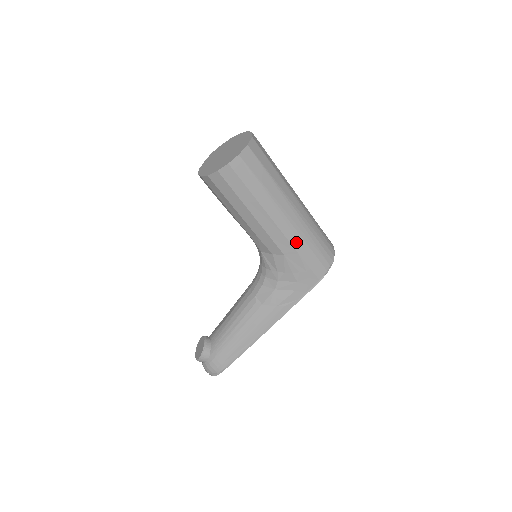
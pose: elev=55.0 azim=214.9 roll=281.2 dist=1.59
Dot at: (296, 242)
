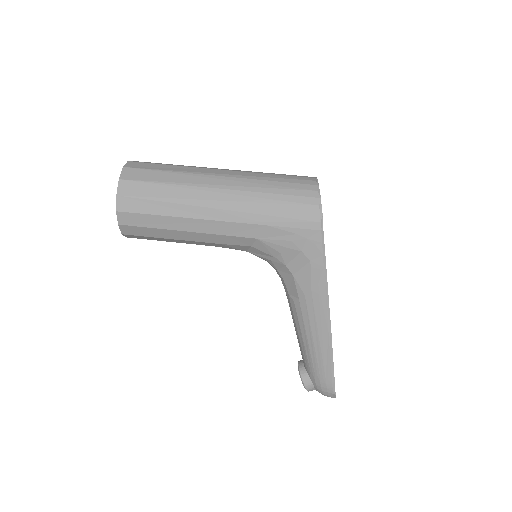
Dot at: (252, 217)
